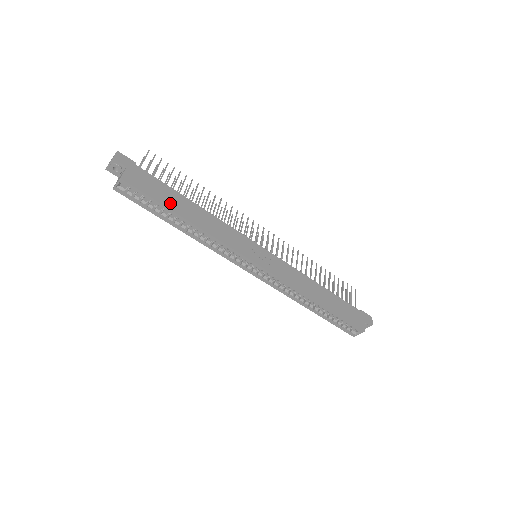
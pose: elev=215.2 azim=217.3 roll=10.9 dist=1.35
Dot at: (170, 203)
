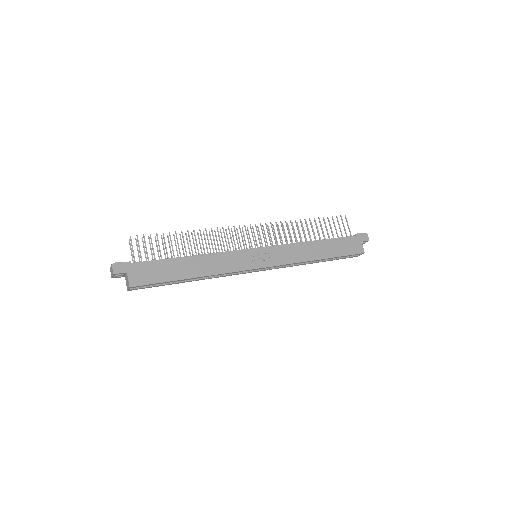
Dot at: (174, 274)
